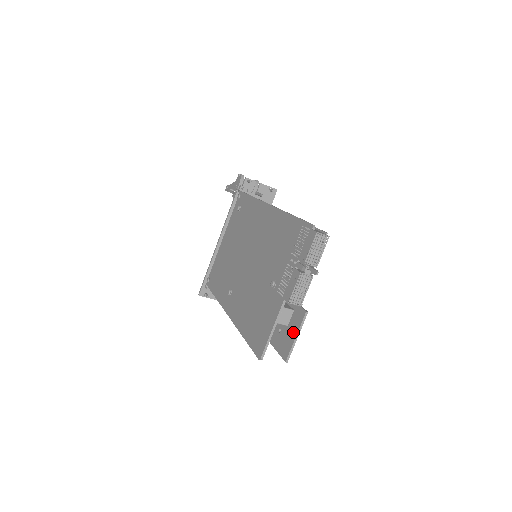
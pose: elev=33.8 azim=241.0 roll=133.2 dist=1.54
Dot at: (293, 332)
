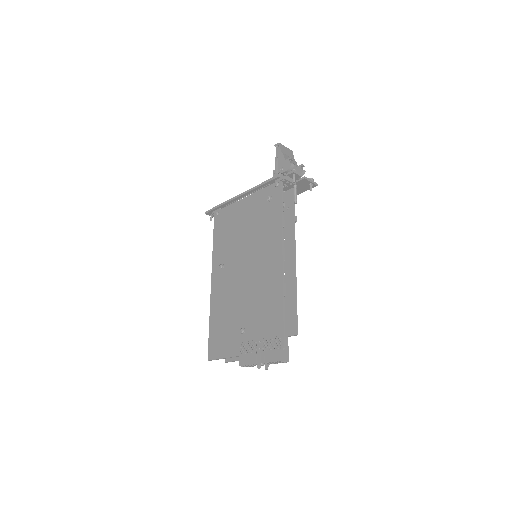
Dot at: occluded
